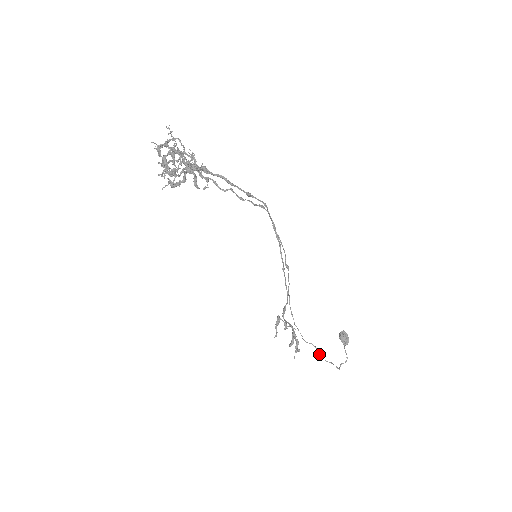
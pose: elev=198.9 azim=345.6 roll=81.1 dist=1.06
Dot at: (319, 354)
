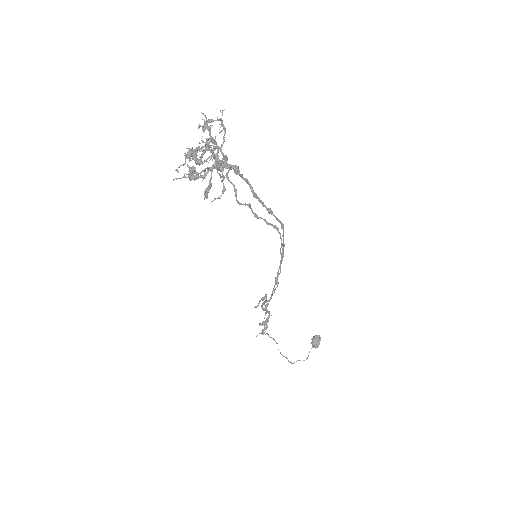
Dot at: occluded
